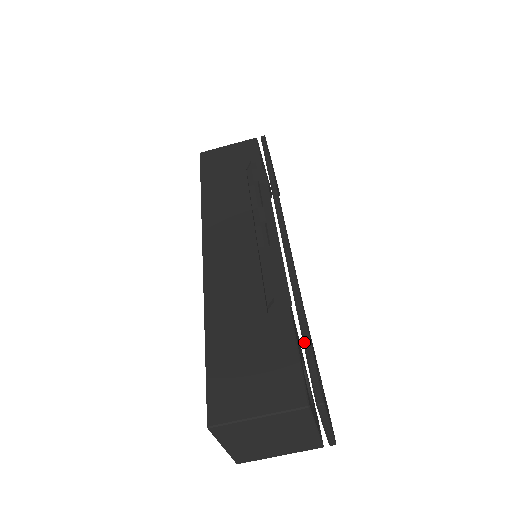
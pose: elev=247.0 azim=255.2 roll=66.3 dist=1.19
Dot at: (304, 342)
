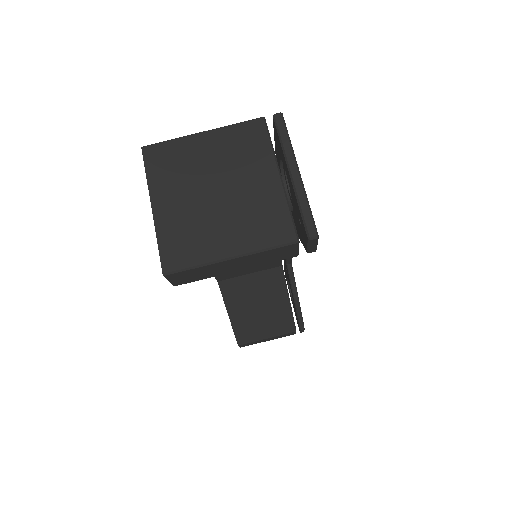
Dot at: occluded
